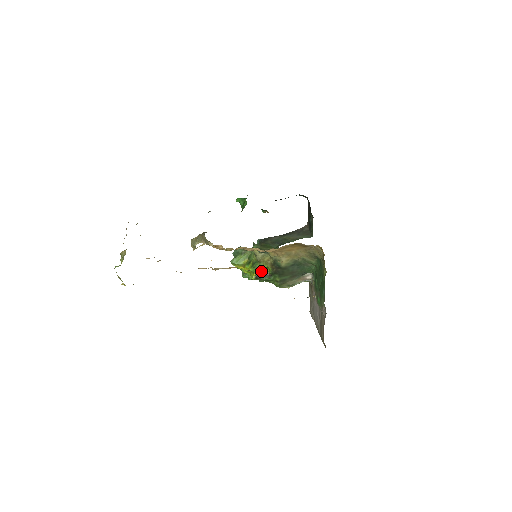
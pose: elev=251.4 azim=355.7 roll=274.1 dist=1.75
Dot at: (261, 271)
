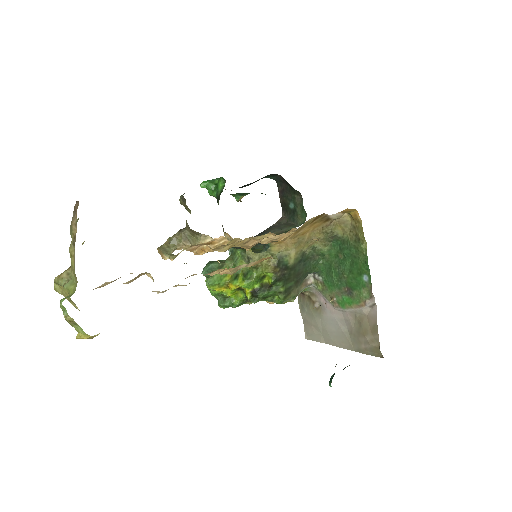
Dot at: (257, 283)
